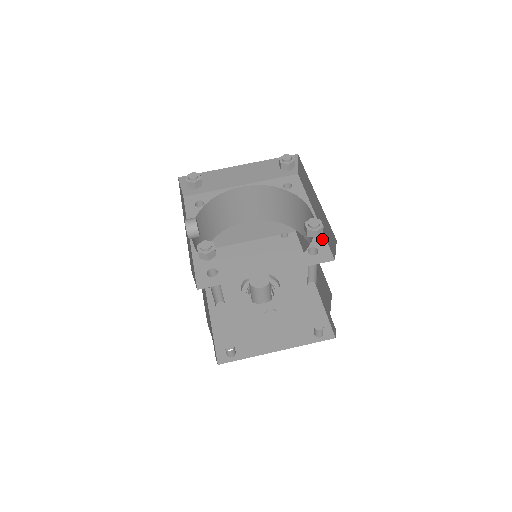
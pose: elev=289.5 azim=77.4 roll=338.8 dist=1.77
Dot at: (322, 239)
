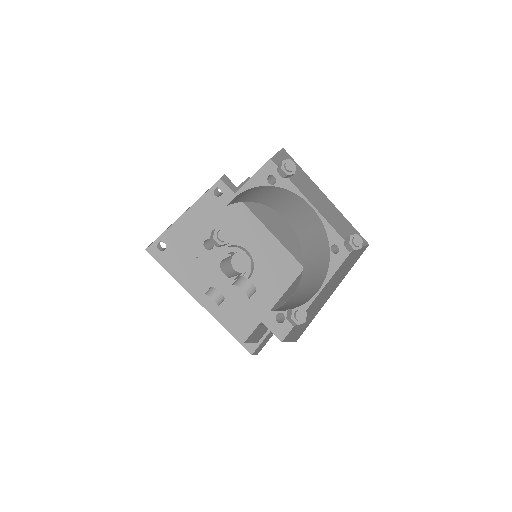
Dot at: (334, 233)
